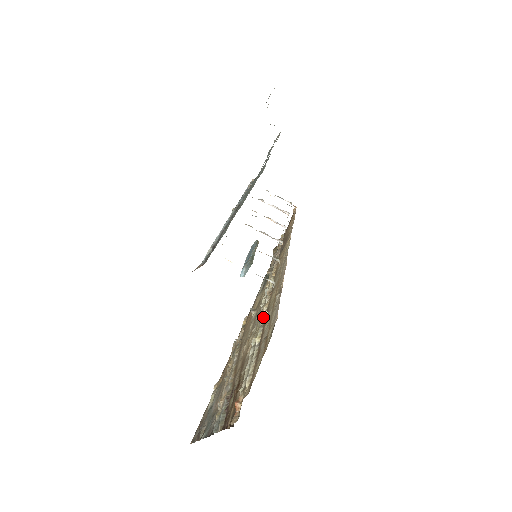
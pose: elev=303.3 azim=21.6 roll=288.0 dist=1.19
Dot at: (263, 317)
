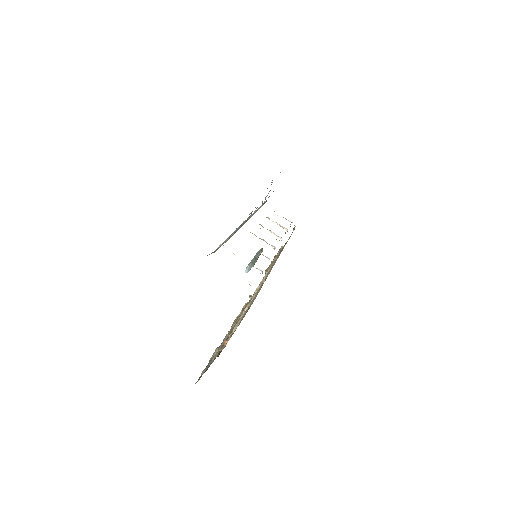
Dot at: (253, 296)
